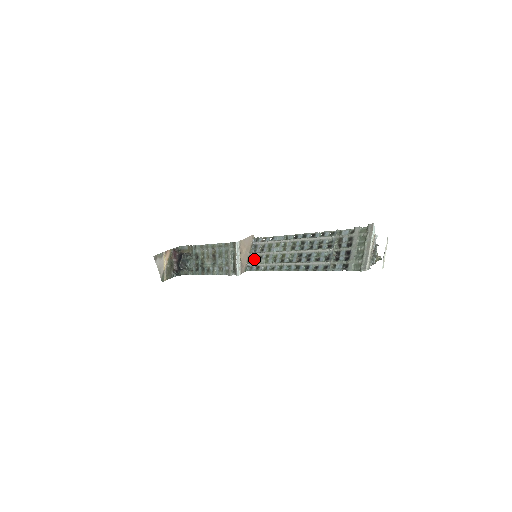
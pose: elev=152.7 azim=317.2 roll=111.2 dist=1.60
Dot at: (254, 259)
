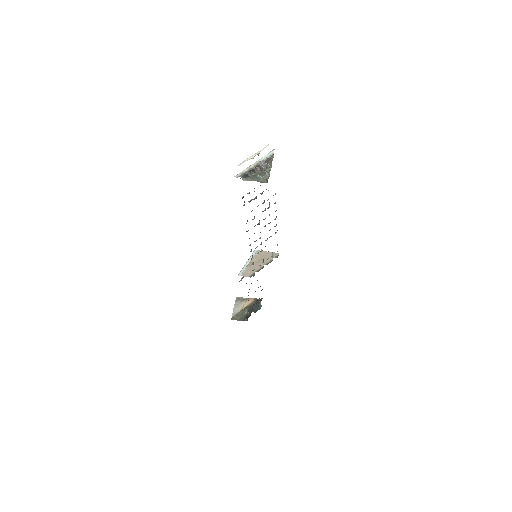
Dot at: (260, 265)
